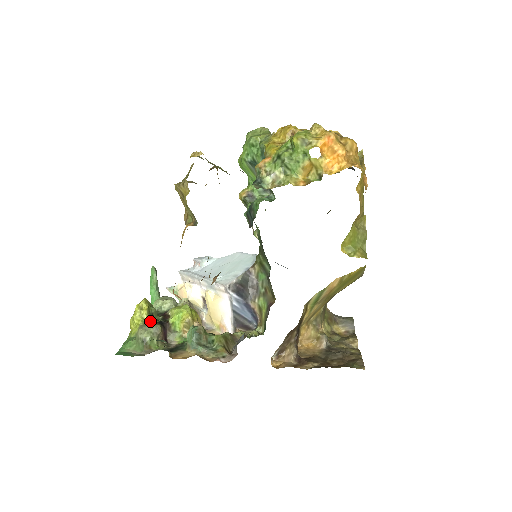
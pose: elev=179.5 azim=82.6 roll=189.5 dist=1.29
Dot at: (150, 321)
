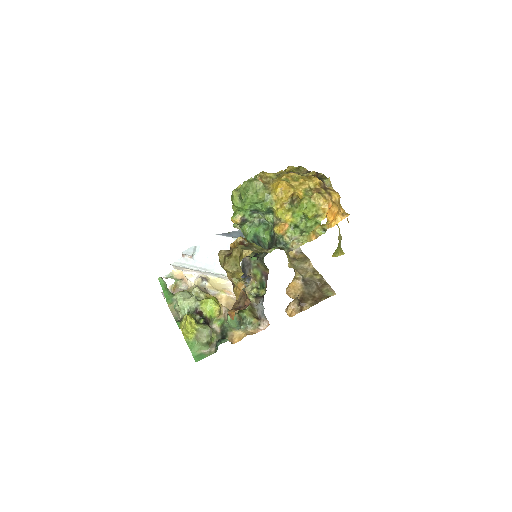
Dot at: (201, 327)
